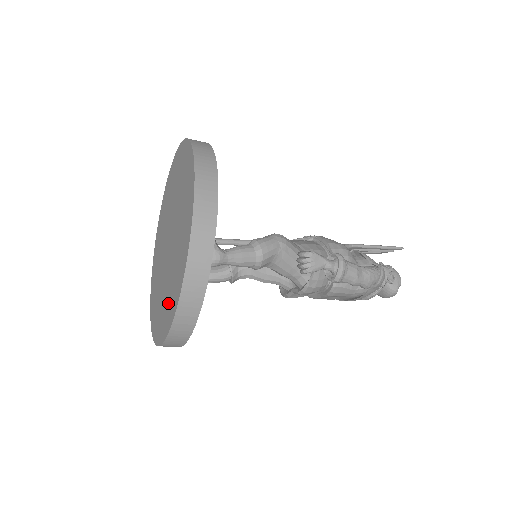
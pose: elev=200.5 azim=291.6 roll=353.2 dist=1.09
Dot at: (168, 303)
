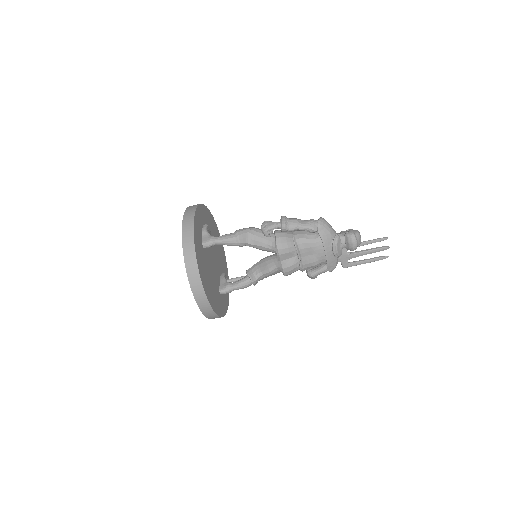
Dot at: occluded
